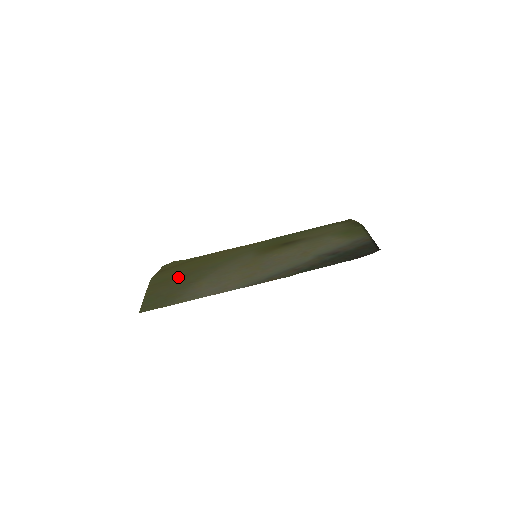
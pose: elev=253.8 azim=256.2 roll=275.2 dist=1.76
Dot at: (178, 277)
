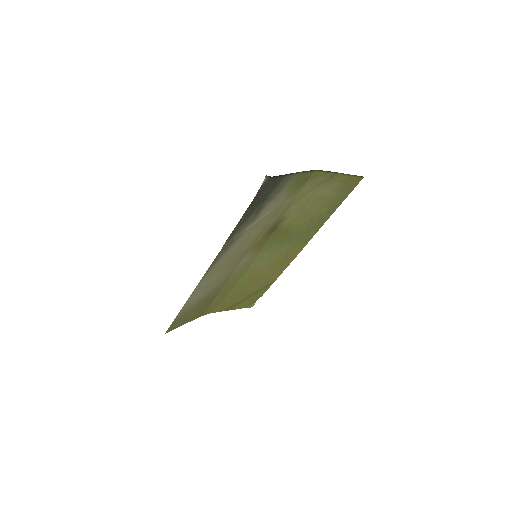
Dot at: (211, 301)
